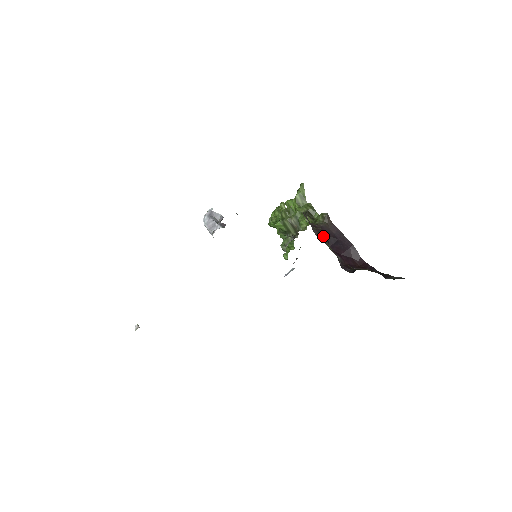
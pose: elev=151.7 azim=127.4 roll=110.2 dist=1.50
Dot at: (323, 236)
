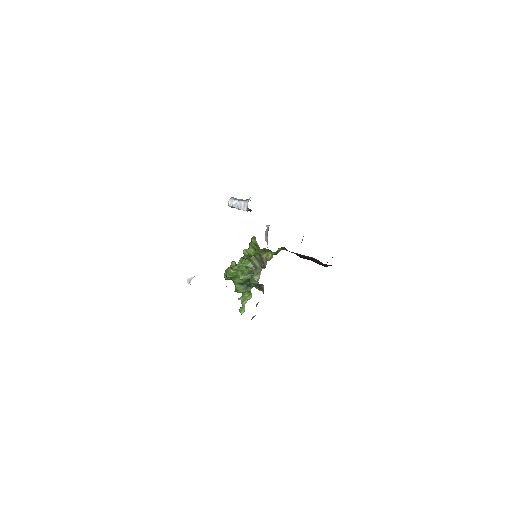
Dot at: occluded
